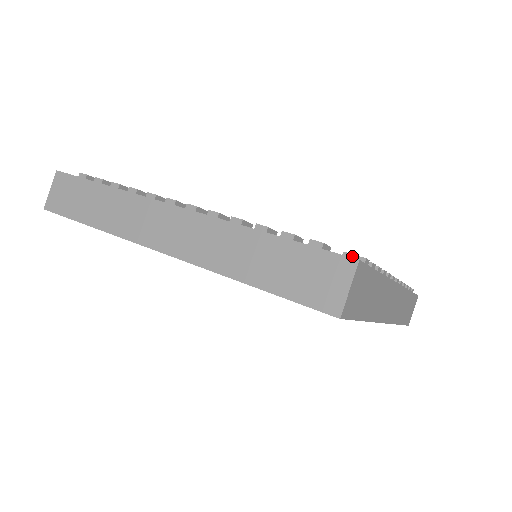
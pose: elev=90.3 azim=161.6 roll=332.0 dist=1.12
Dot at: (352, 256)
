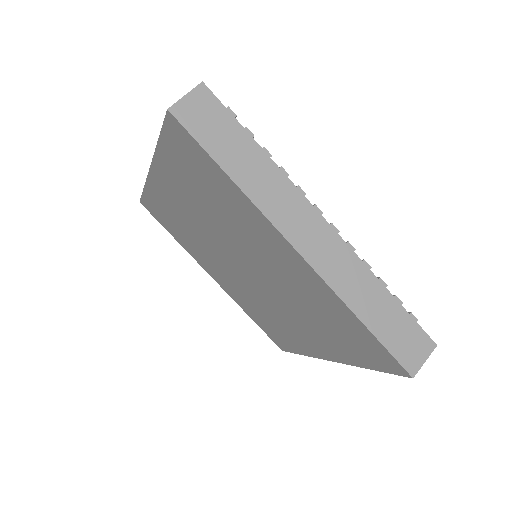
Dot at: occluded
